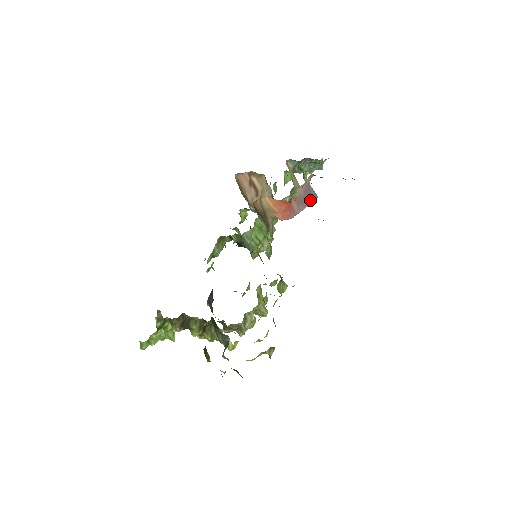
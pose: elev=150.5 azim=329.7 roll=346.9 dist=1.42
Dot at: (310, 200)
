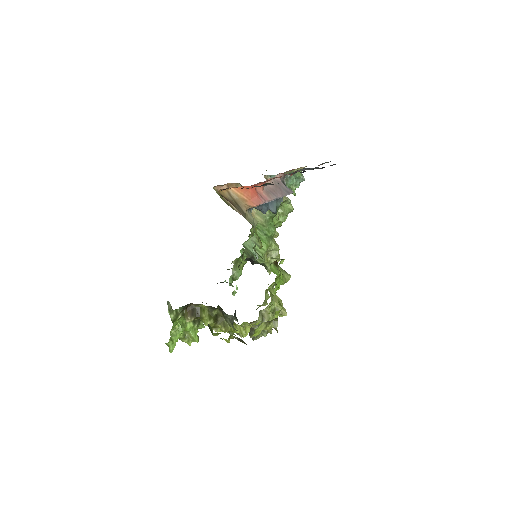
Dot at: (283, 193)
